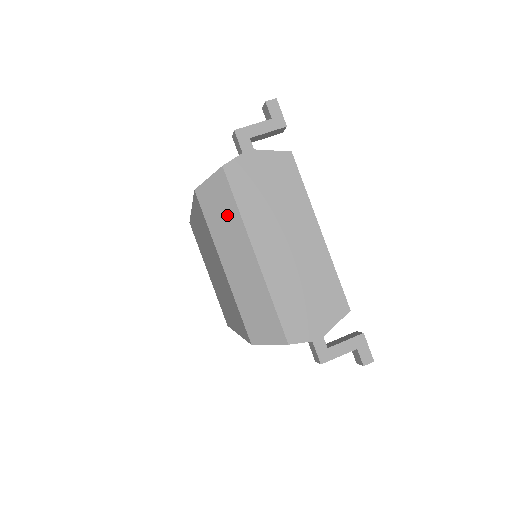
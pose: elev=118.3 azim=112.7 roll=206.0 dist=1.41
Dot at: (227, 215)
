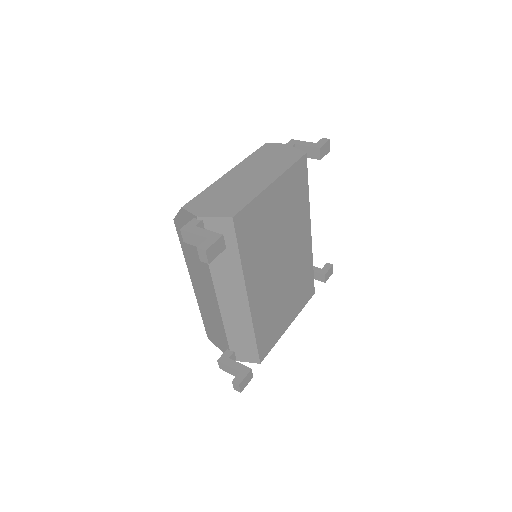
Dot at: occluded
